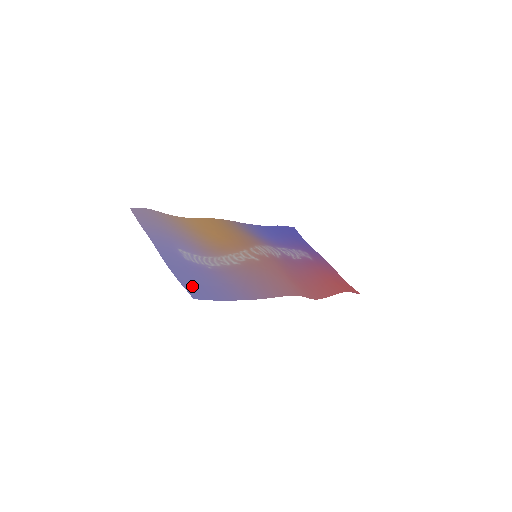
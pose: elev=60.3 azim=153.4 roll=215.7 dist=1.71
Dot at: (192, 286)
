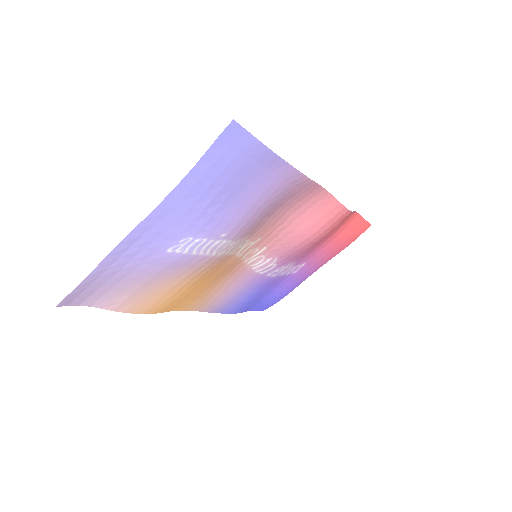
Dot at: (219, 162)
